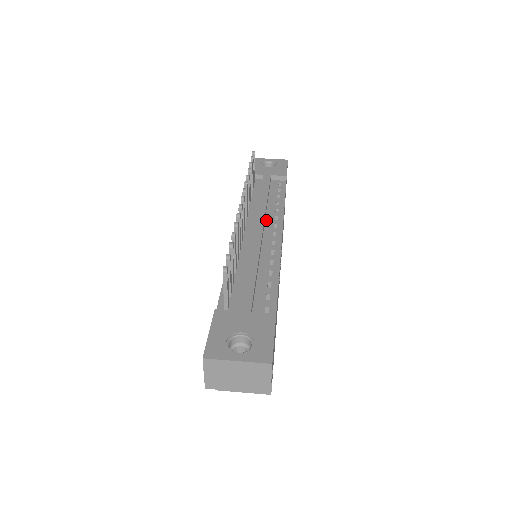
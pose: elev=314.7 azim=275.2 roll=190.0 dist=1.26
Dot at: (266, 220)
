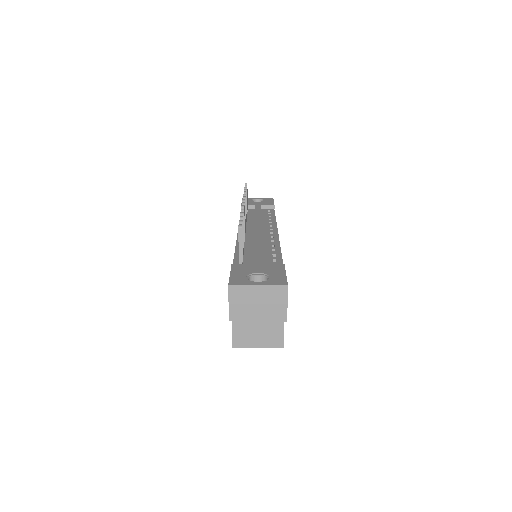
Dot at: (262, 227)
